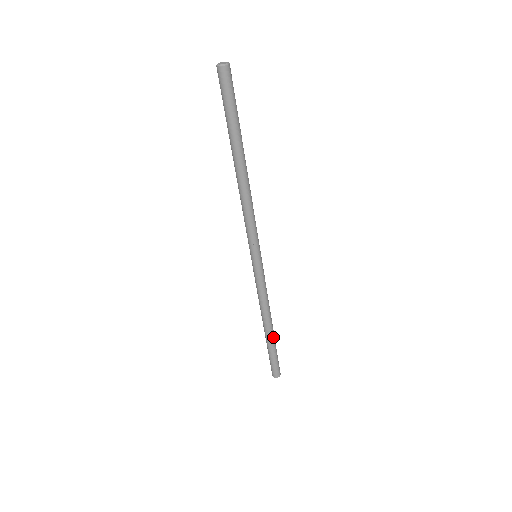
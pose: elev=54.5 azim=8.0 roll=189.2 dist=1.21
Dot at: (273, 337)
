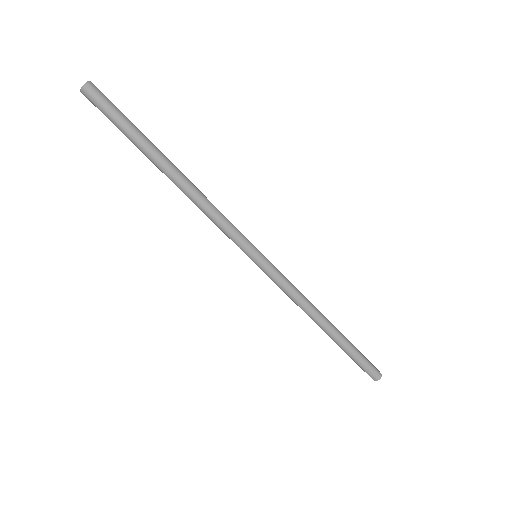
Dot at: (338, 338)
